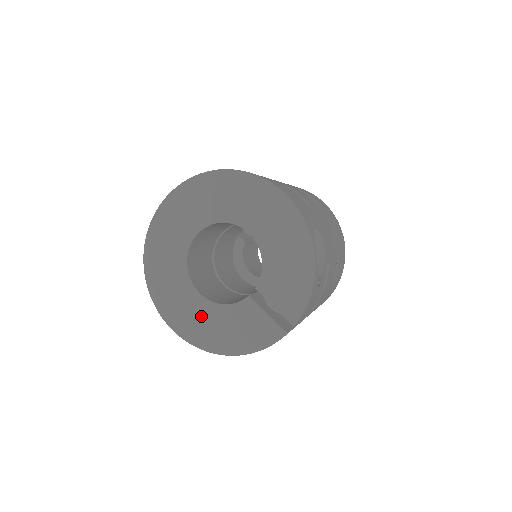
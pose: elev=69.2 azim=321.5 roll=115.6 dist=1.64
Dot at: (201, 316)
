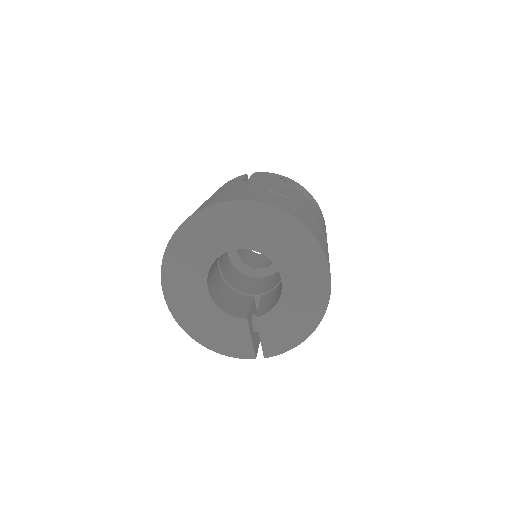
Dot at: (197, 305)
